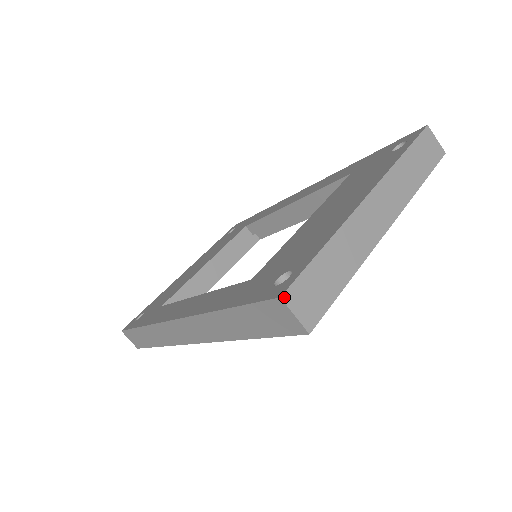
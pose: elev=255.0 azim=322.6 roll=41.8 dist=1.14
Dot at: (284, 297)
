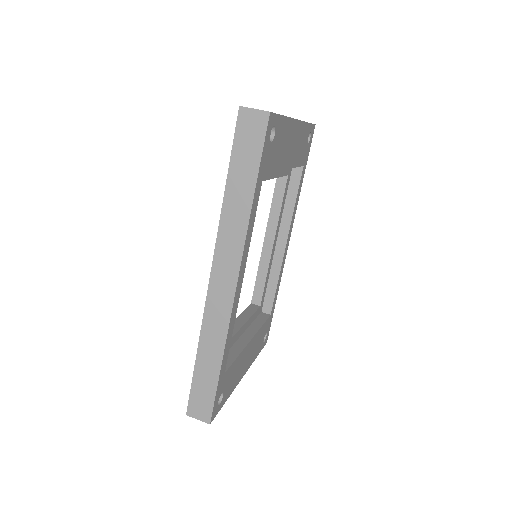
Dot at: (242, 106)
